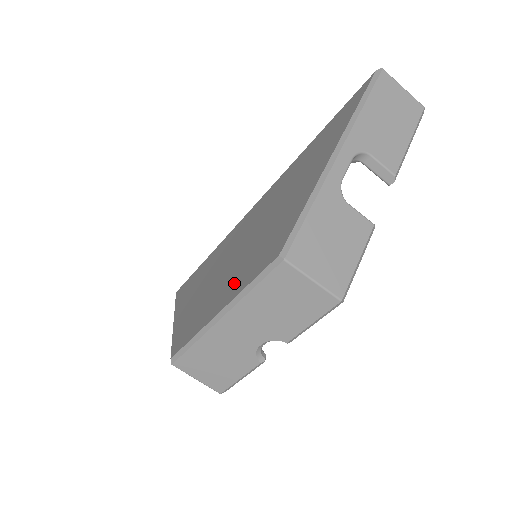
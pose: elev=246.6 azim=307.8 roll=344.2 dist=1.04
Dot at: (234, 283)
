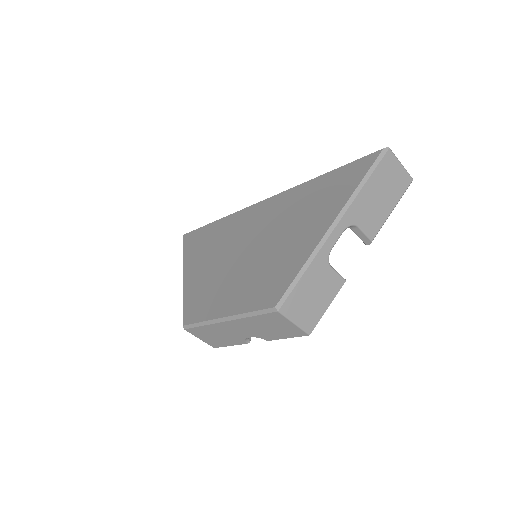
Dot at: (239, 296)
